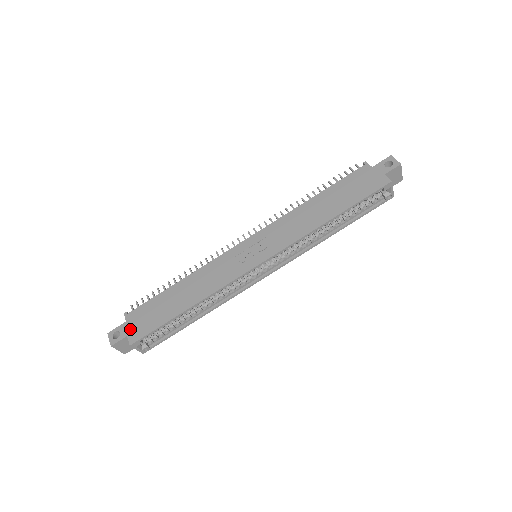
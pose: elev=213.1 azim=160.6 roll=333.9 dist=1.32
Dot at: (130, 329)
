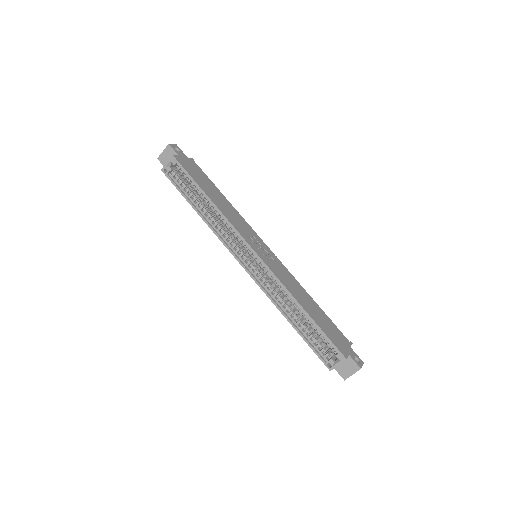
Dot at: (184, 158)
